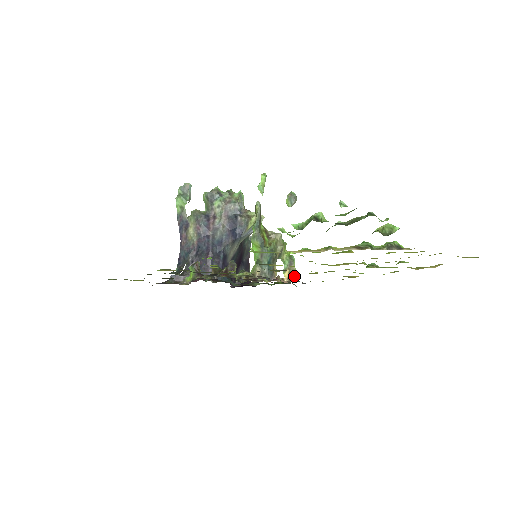
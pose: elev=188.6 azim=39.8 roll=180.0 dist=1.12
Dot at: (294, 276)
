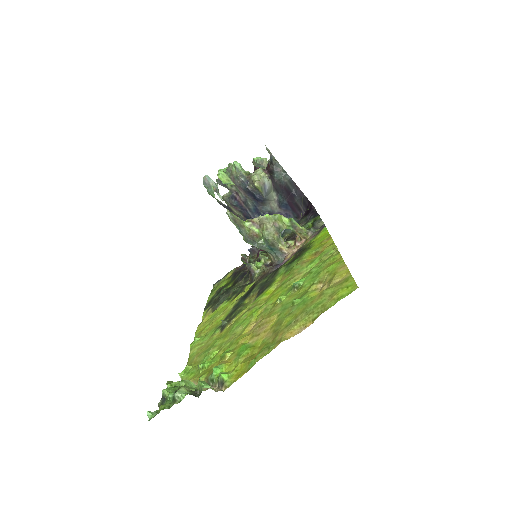
Dot at: (306, 233)
